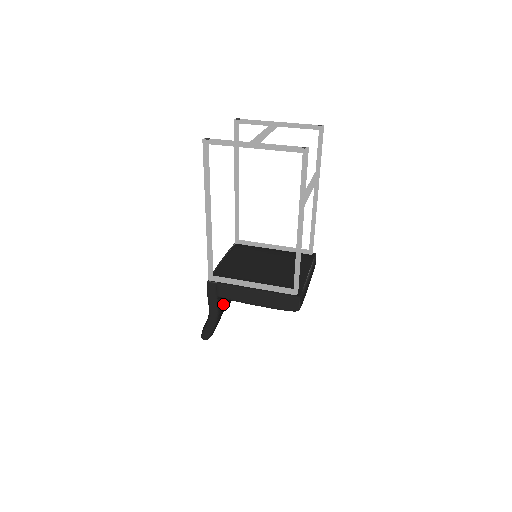
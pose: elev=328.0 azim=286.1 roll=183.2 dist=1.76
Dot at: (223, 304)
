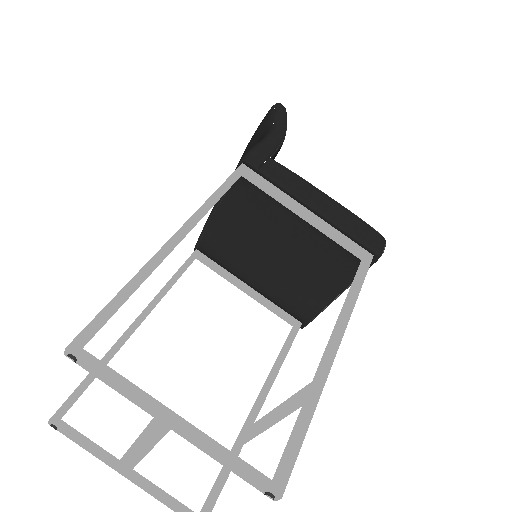
Dot at: occluded
